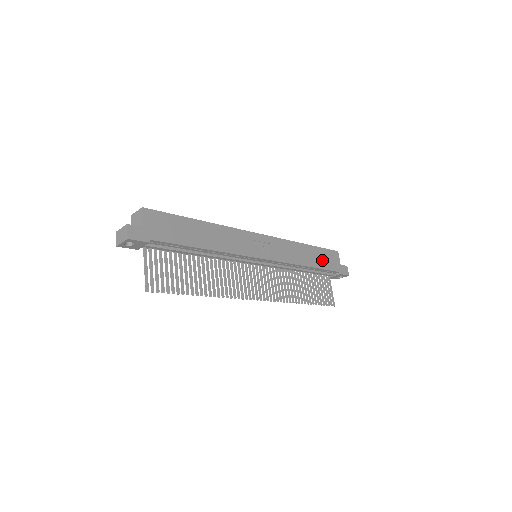
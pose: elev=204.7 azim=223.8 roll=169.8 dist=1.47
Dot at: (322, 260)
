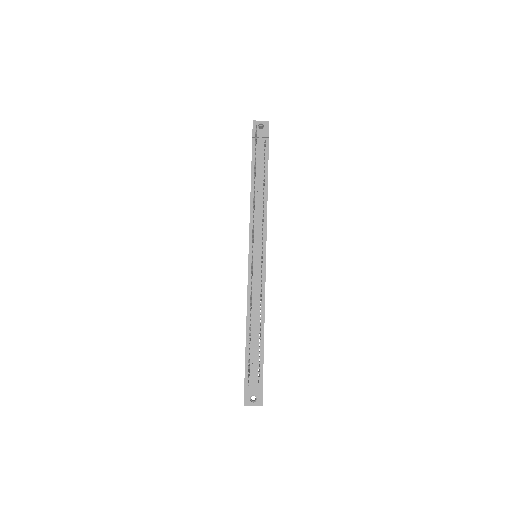
Dot at: occluded
